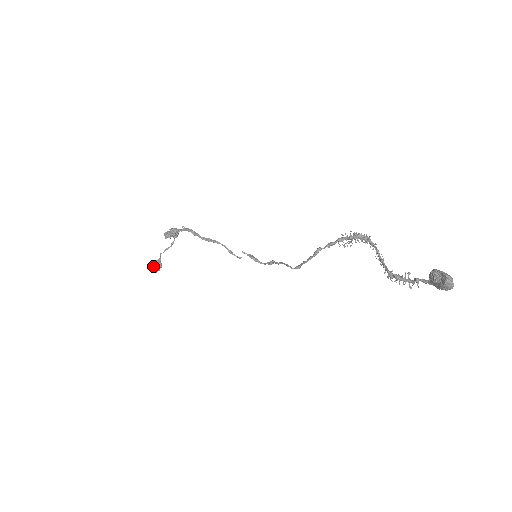
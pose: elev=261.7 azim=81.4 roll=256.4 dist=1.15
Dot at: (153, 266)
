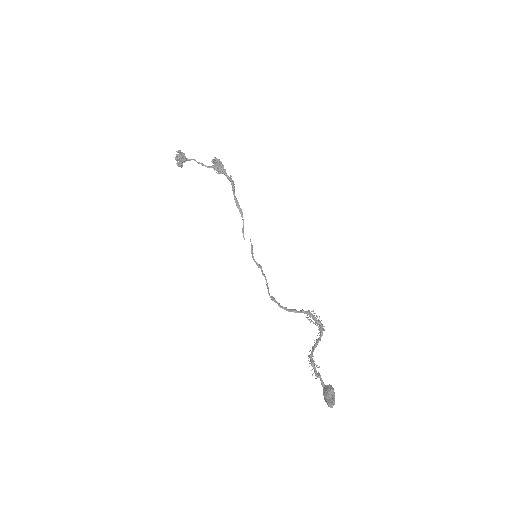
Dot at: (180, 161)
